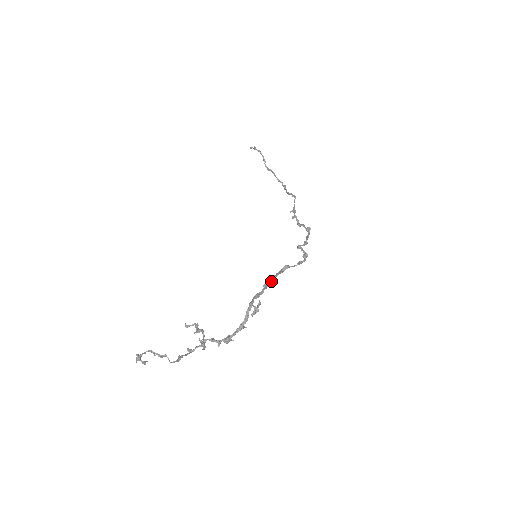
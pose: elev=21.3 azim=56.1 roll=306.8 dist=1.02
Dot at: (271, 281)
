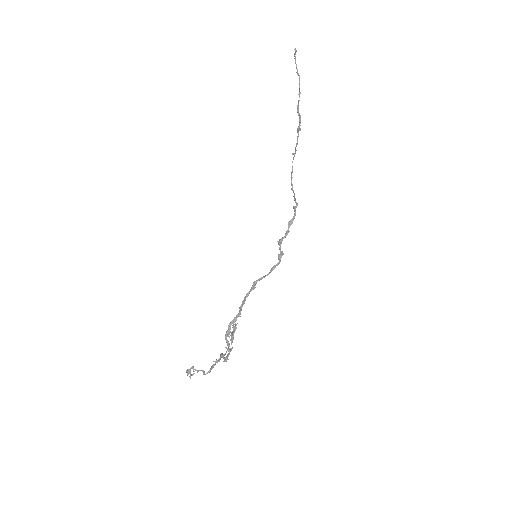
Dot at: (243, 303)
